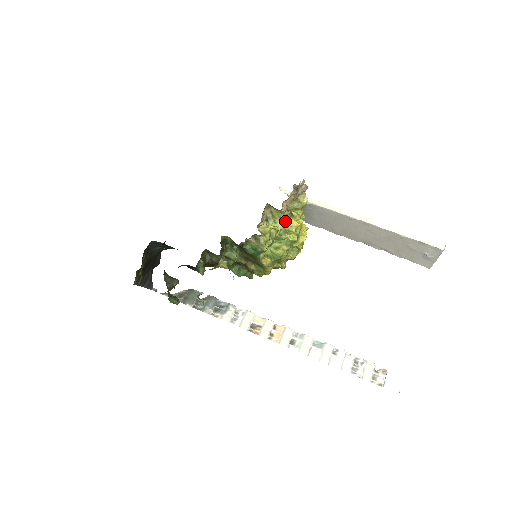
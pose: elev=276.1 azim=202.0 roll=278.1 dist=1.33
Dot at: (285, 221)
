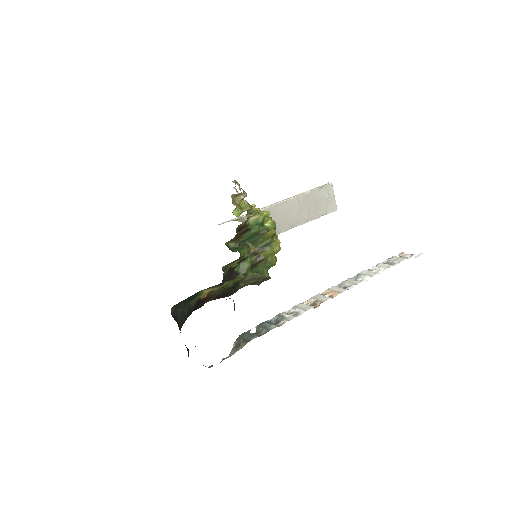
Dot at: occluded
